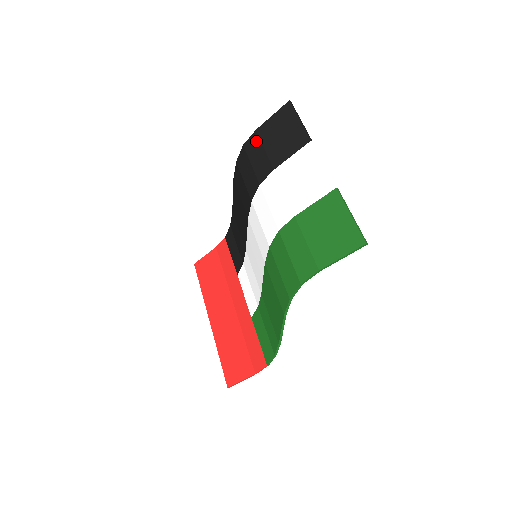
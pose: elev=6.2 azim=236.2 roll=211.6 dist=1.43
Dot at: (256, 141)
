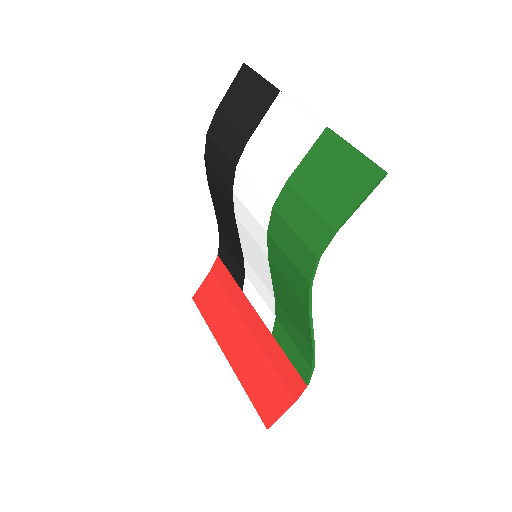
Dot at: (219, 122)
